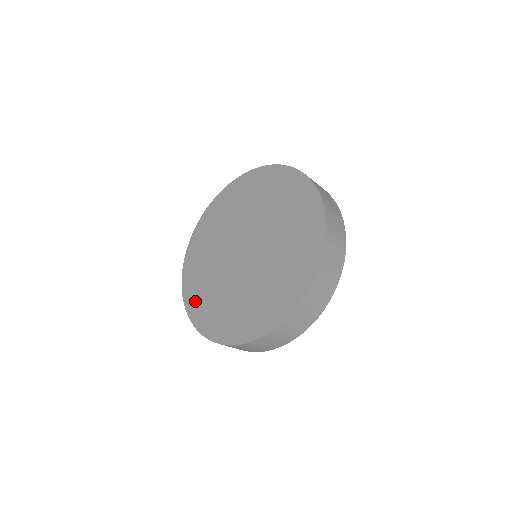
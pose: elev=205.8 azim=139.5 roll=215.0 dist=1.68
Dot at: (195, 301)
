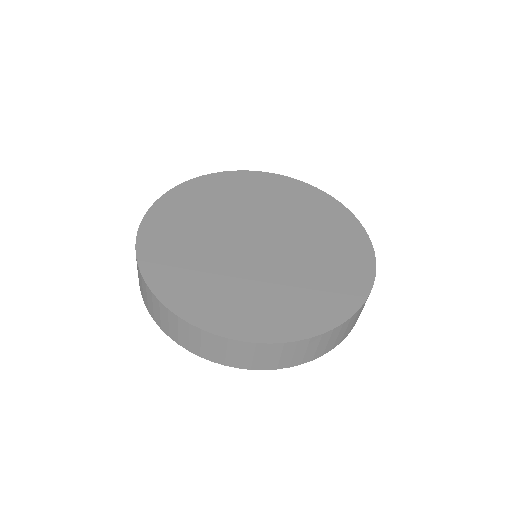
Dot at: (196, 303)
